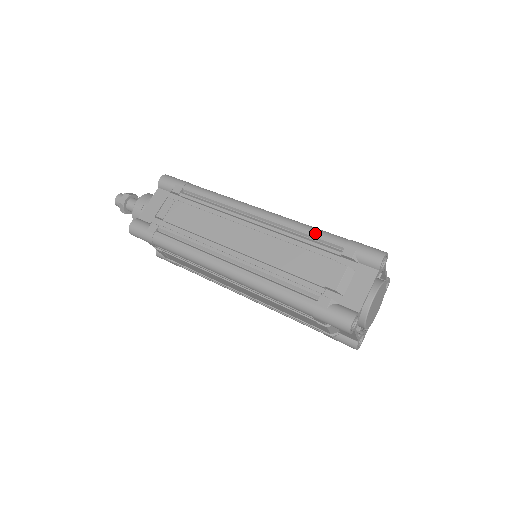
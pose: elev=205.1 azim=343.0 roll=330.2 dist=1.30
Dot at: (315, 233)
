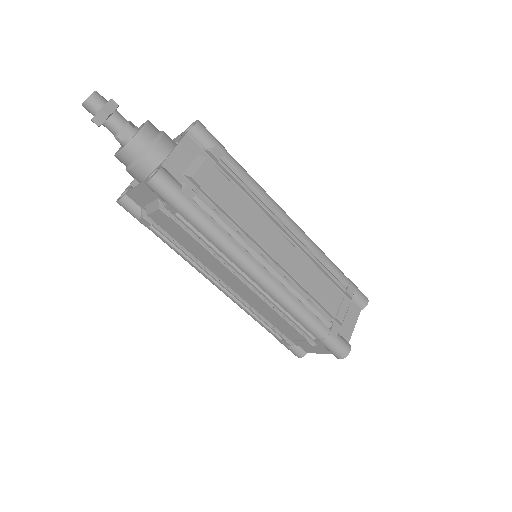
Dot at: (332, 265)
